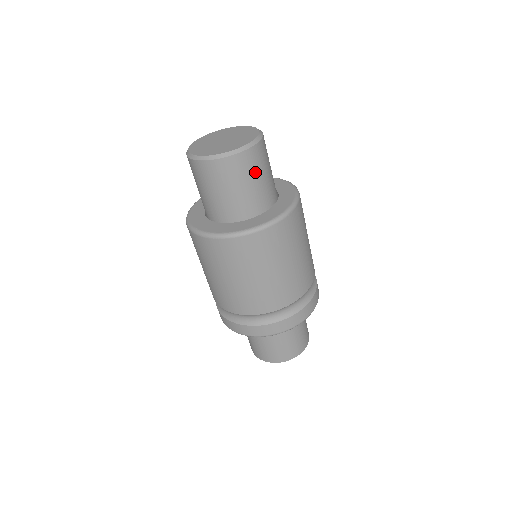
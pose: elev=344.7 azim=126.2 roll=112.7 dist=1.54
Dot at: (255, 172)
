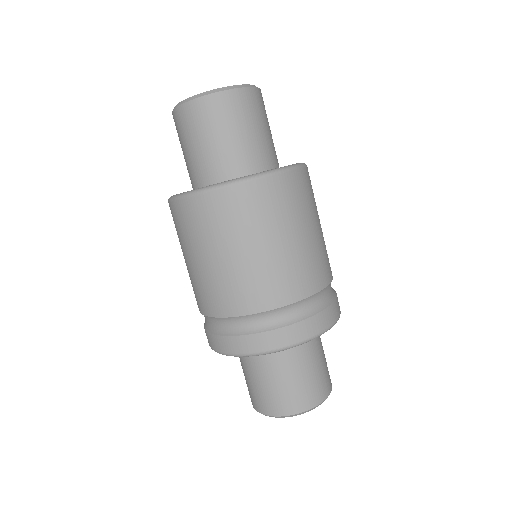
Dot at: (243, 120)
